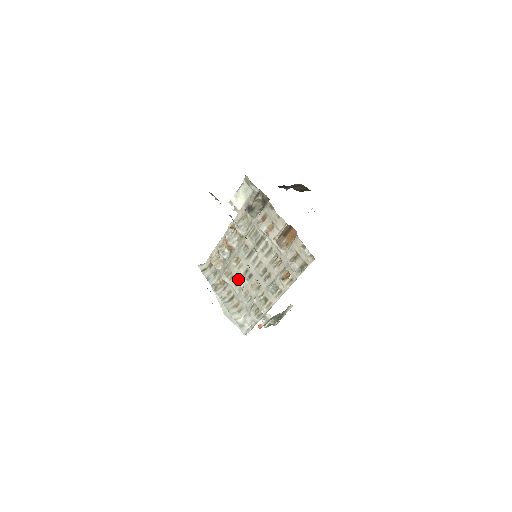
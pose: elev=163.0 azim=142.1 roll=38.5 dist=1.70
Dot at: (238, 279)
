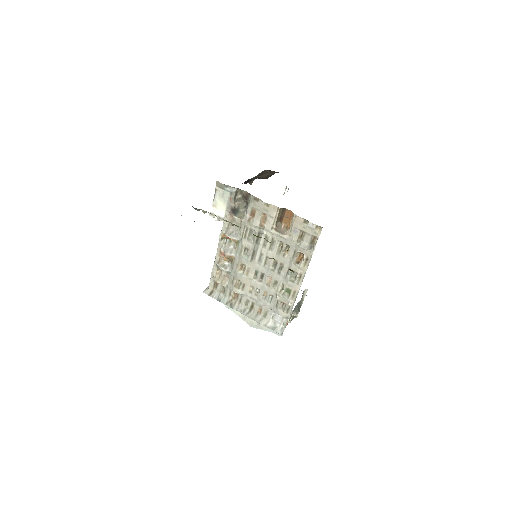
Dot at: (251, 285)
